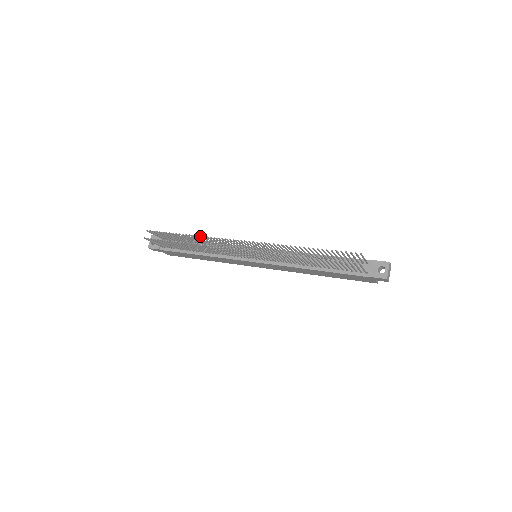
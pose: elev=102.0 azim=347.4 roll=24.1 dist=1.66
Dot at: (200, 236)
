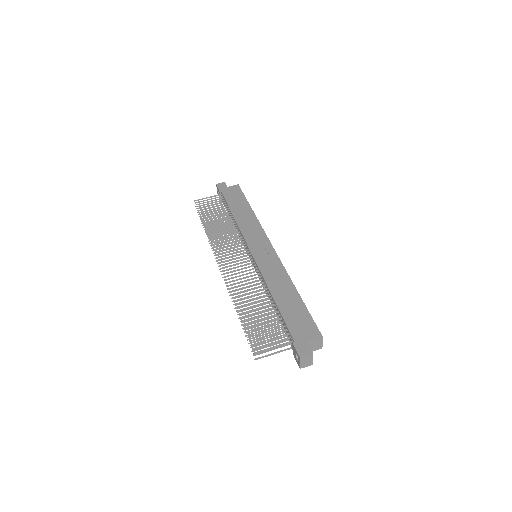
Dot at: (208, 235)
